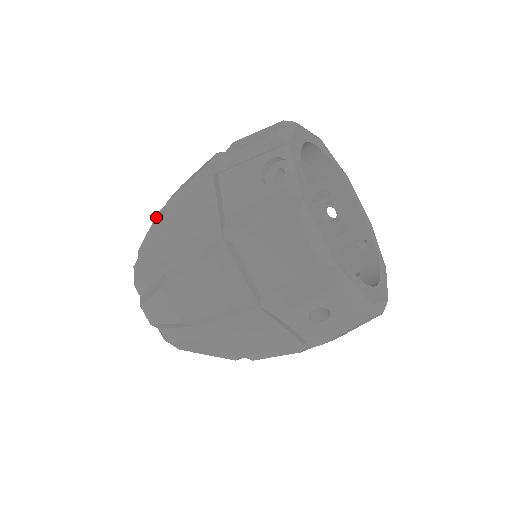
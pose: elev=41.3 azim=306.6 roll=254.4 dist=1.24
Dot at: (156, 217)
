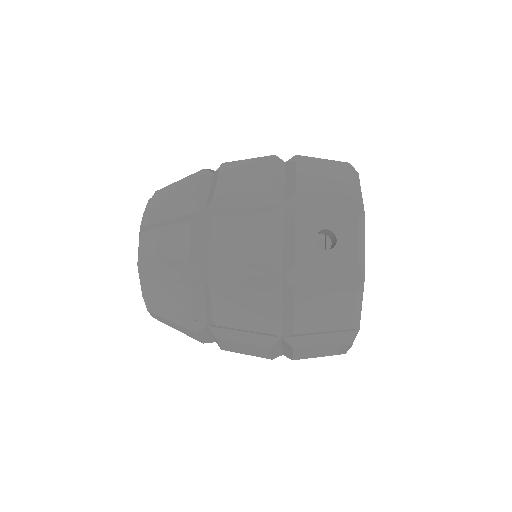
Dot at: occluded
